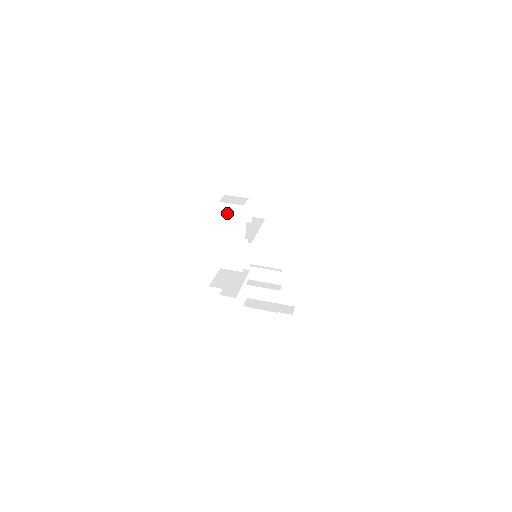
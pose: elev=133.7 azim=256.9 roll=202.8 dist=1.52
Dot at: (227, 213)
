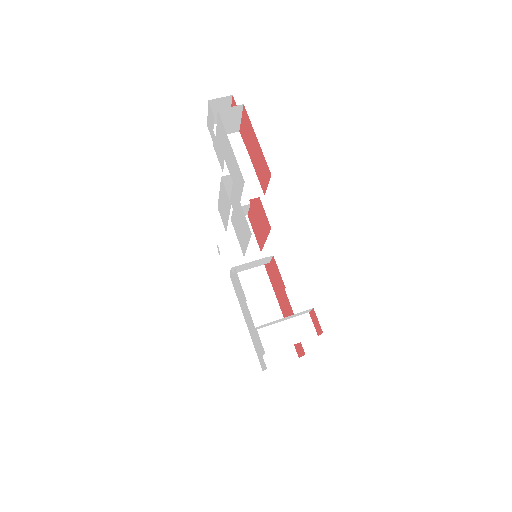
Dot at: occluded
